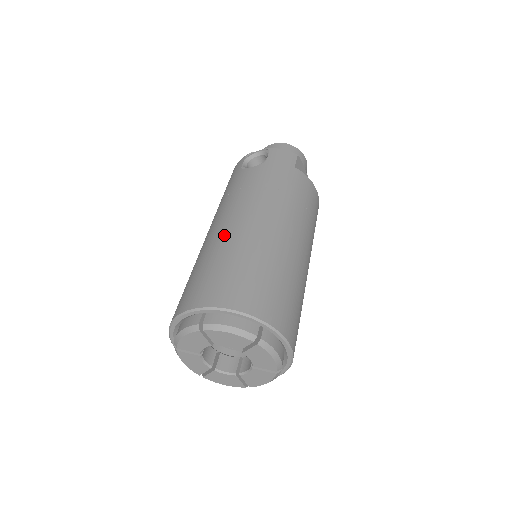
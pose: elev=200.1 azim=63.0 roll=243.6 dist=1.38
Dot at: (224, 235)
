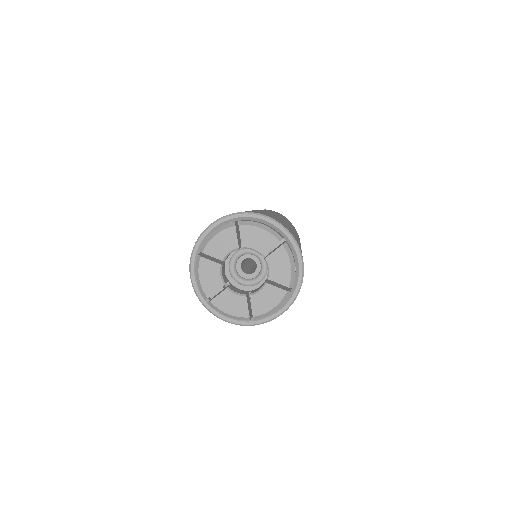
Dot at: occluded
